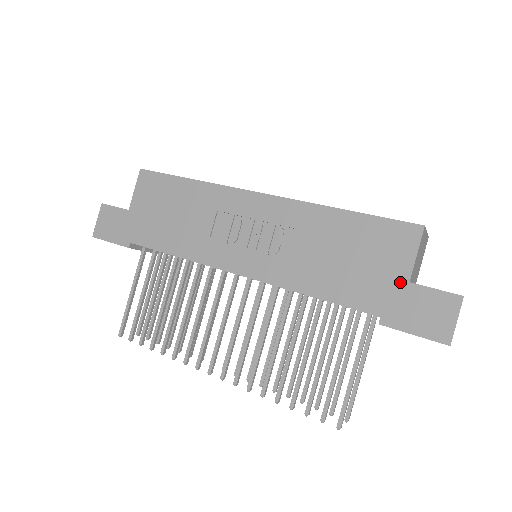
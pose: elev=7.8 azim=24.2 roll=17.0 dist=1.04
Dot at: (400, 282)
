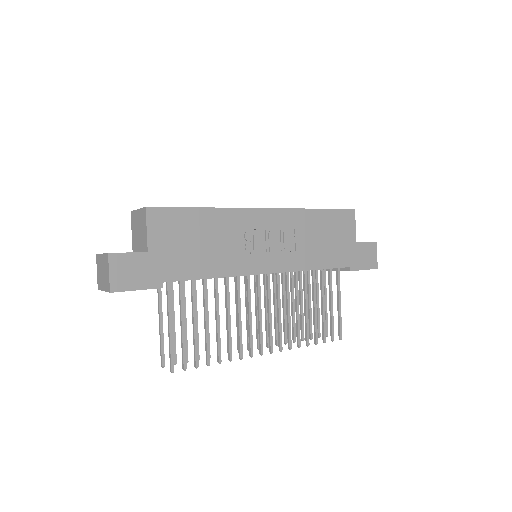
Dot at: (353, 244)
